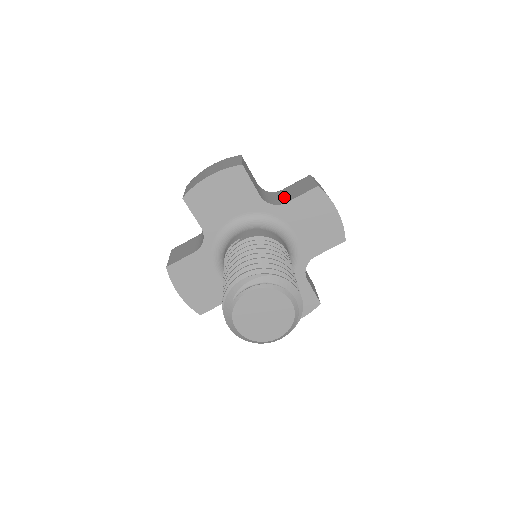
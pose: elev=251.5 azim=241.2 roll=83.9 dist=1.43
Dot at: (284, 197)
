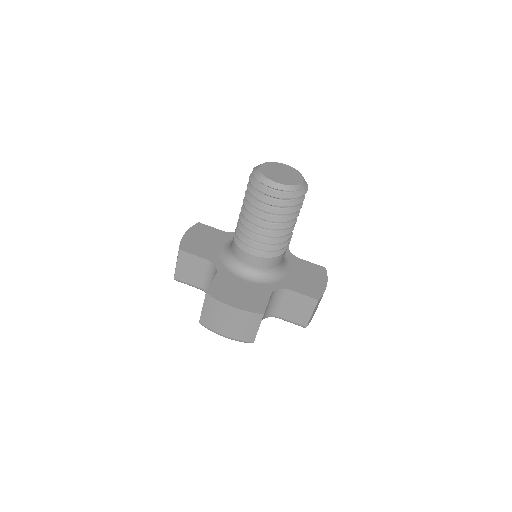
Dot at: occluded
